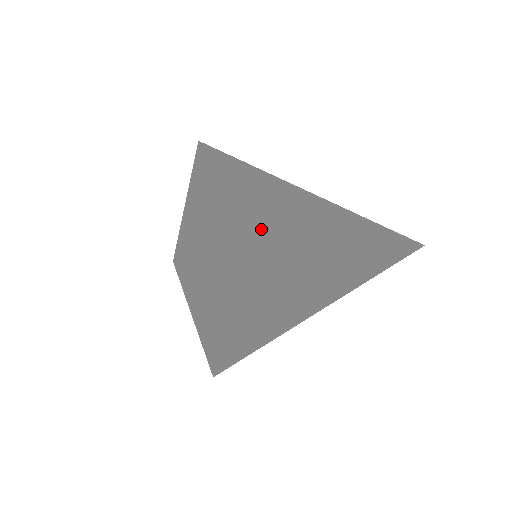
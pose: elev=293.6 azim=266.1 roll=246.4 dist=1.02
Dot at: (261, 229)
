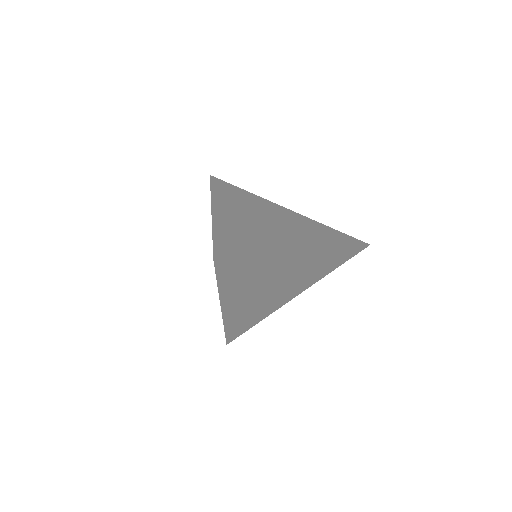
Dot at: (261, 238)
